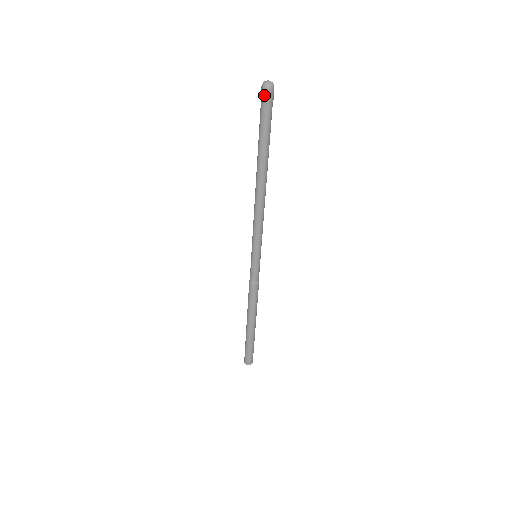
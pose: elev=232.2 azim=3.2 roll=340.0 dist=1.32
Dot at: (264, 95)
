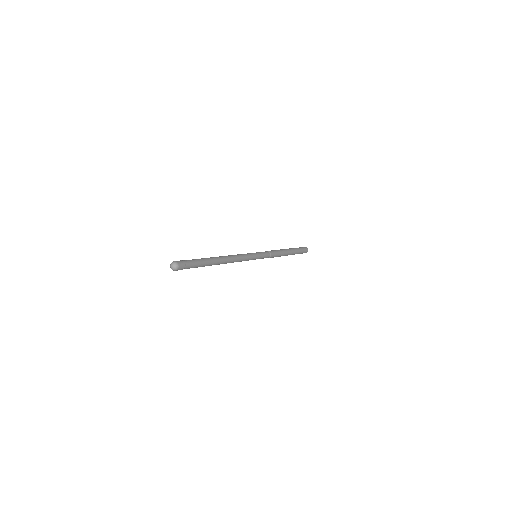
Dot at: (177, 270)
